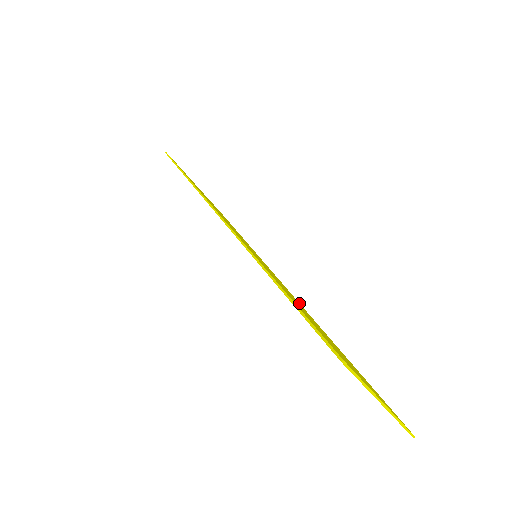
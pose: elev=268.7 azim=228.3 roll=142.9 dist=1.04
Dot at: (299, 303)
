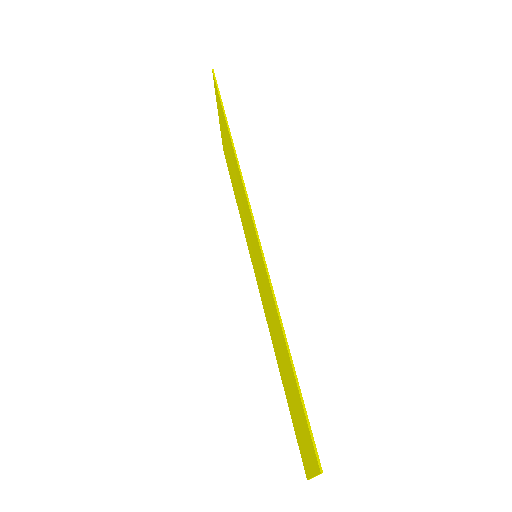
Dot at: occluded
